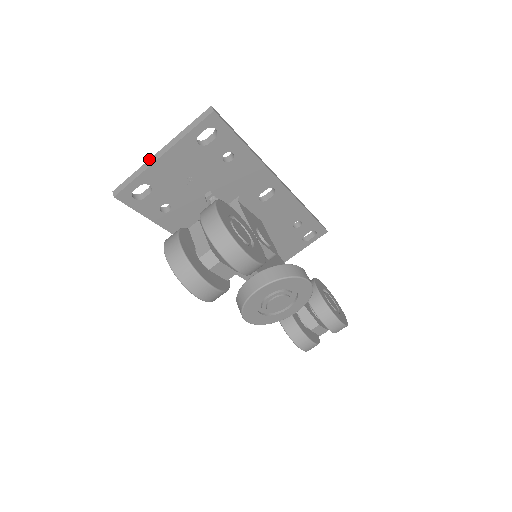
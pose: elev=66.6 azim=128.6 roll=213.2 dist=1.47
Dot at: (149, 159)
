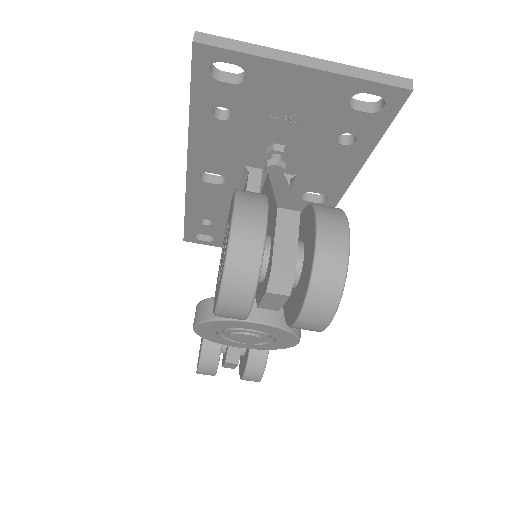
Dot at: occluded
